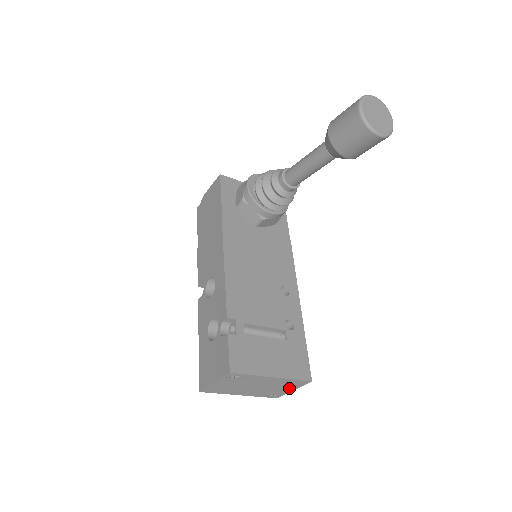
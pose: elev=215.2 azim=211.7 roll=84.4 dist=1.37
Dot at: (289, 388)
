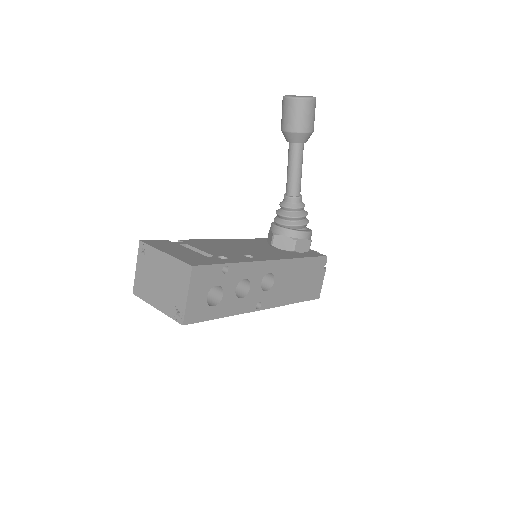
Dot at: (183, 289)
